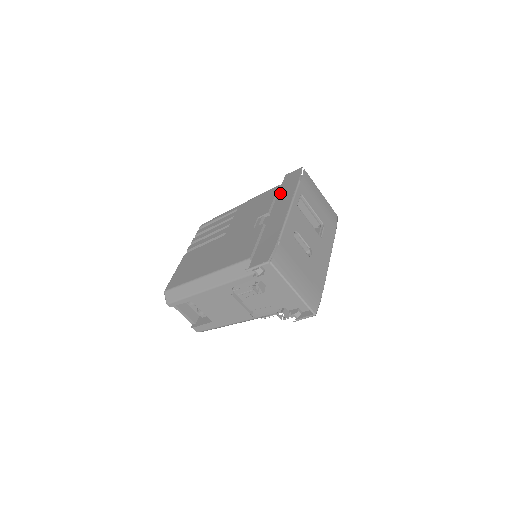
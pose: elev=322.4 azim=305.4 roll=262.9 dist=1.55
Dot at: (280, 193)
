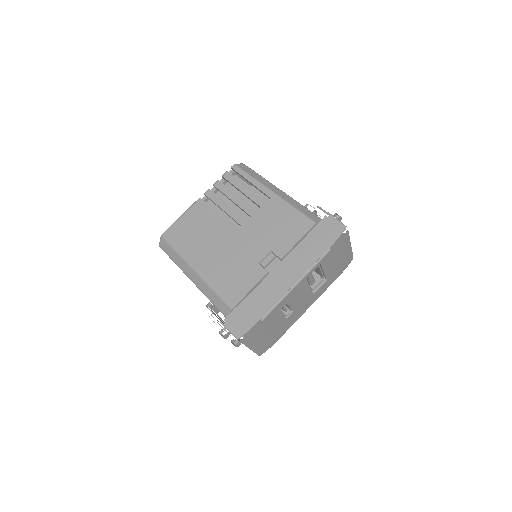
Dot at: (306, 243)
